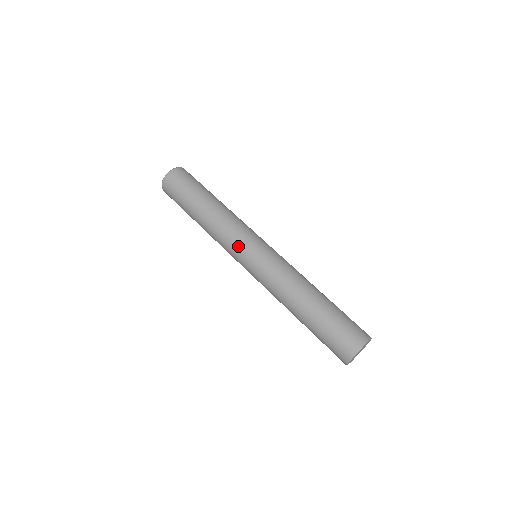
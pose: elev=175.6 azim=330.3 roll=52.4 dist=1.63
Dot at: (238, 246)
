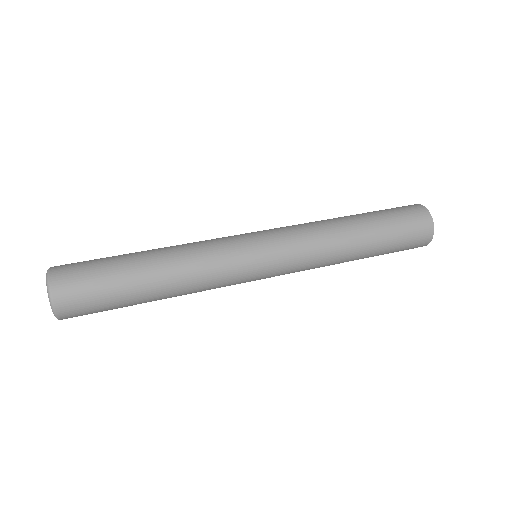
Dot at: (240, 254)
